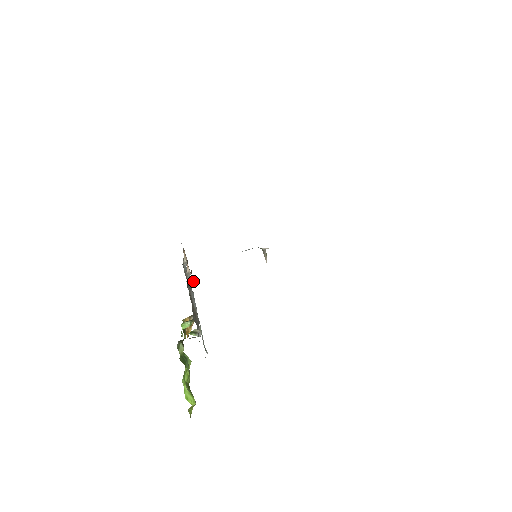
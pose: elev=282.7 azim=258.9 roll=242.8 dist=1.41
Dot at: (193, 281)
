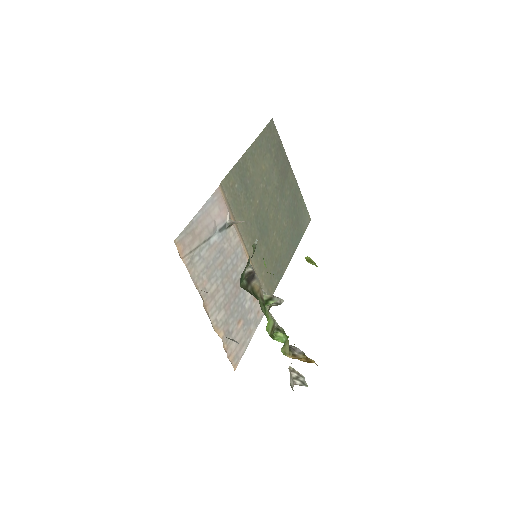
Dot at: occluded
